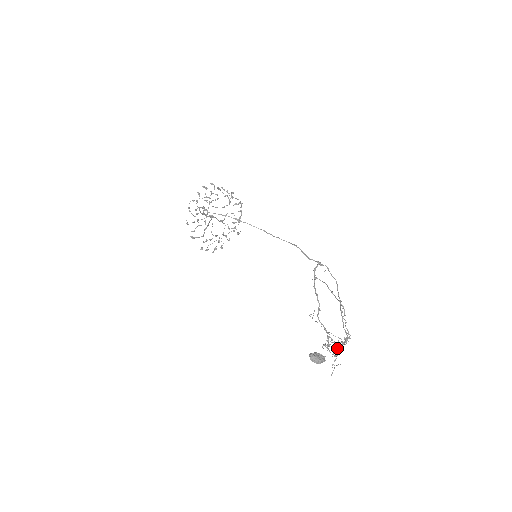
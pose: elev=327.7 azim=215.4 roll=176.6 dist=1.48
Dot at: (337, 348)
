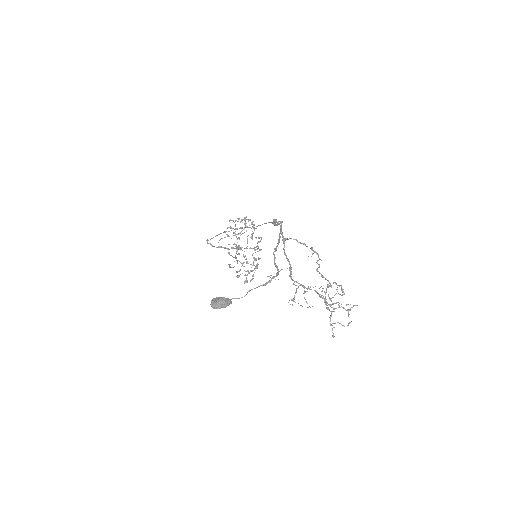
Dot at: (335, 303)
